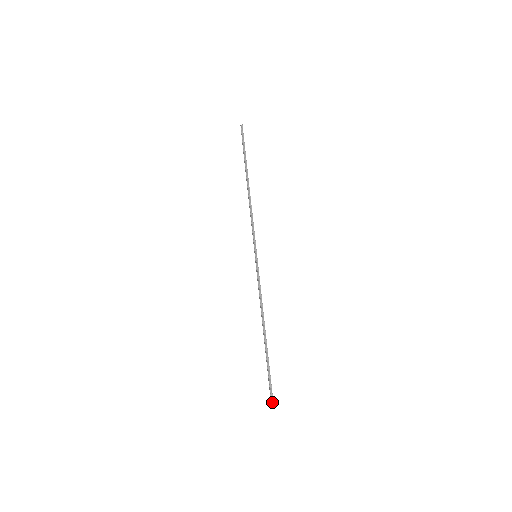
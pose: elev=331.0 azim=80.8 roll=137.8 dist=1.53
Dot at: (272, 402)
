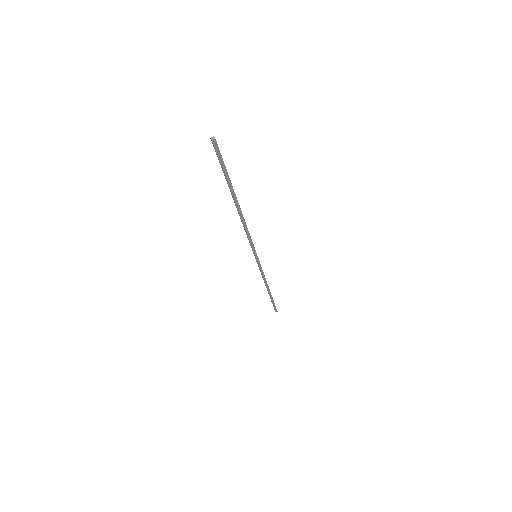
Dot at: (276, 311)
